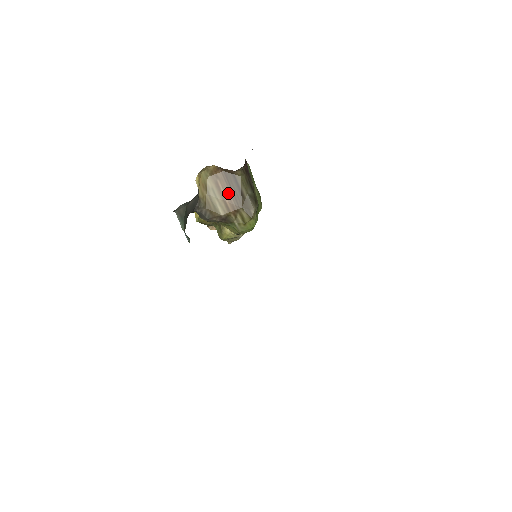
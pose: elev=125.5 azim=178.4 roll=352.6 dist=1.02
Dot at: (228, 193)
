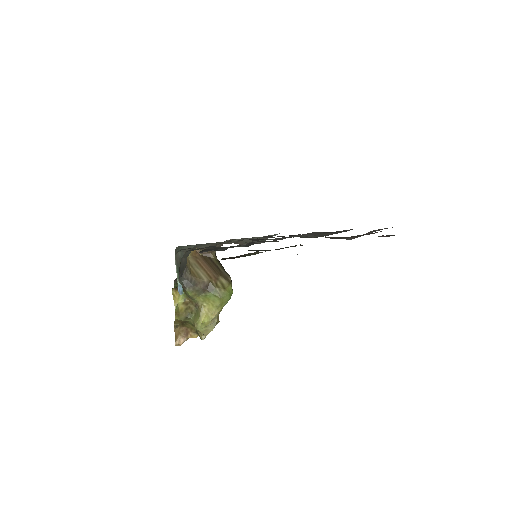
Dot at: (207, 267)
